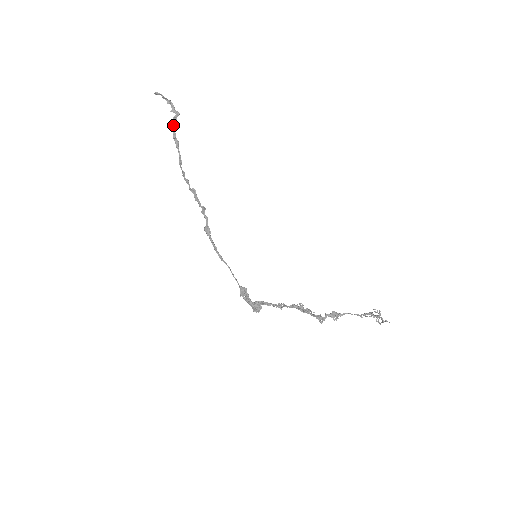
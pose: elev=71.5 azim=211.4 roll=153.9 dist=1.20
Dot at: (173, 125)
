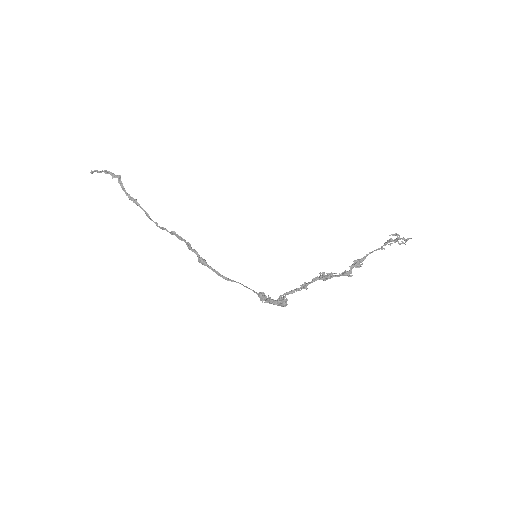
Dot at: (122, 189)
